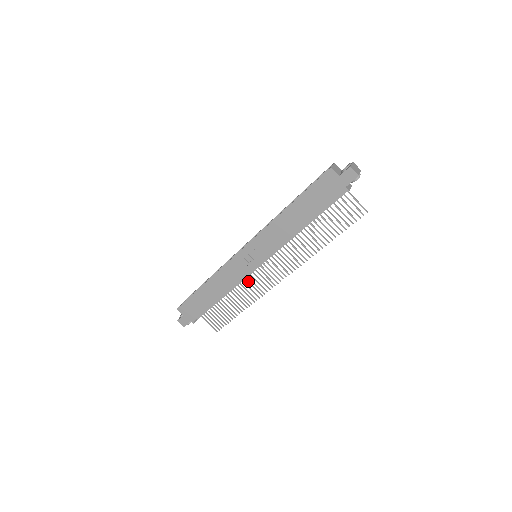
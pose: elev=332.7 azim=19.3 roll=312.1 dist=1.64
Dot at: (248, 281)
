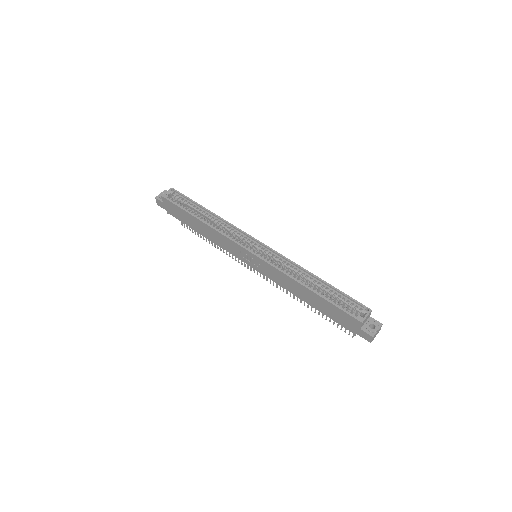
Dot at: occluded
